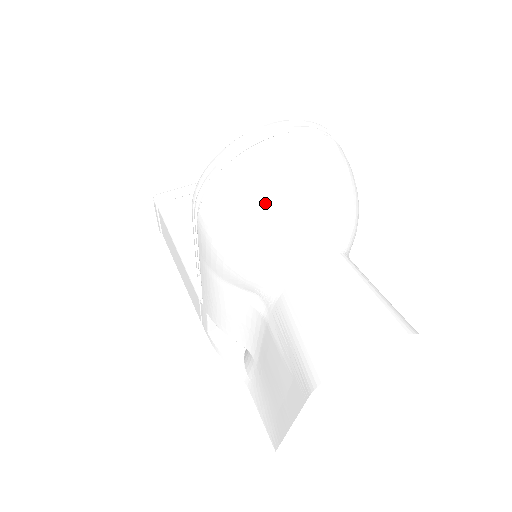
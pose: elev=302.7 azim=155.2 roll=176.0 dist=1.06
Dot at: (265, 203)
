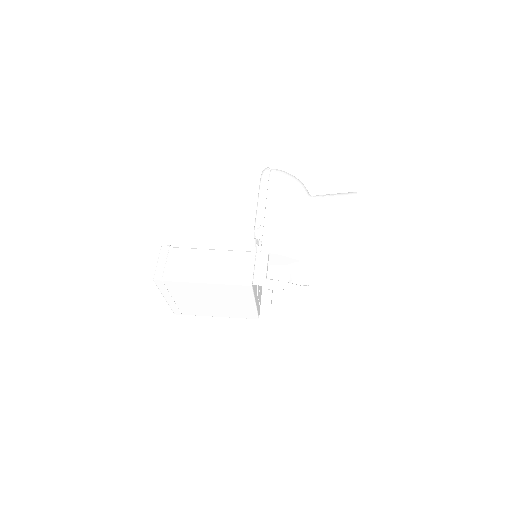
Dot at: occluded
